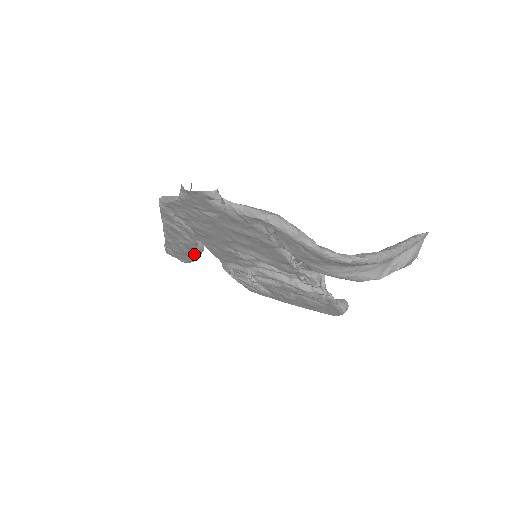
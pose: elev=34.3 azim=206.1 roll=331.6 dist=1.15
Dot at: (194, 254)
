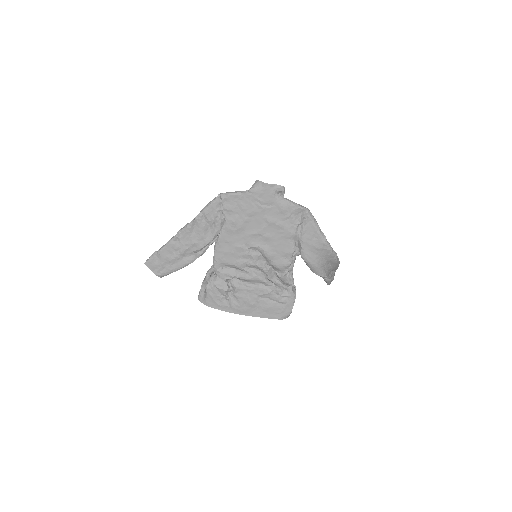
Dot at: (188, 259)
